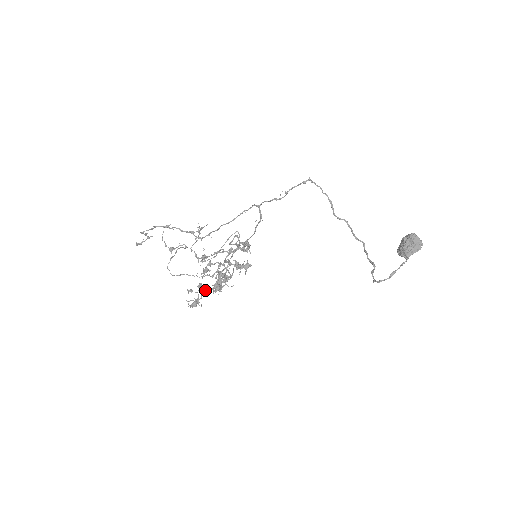
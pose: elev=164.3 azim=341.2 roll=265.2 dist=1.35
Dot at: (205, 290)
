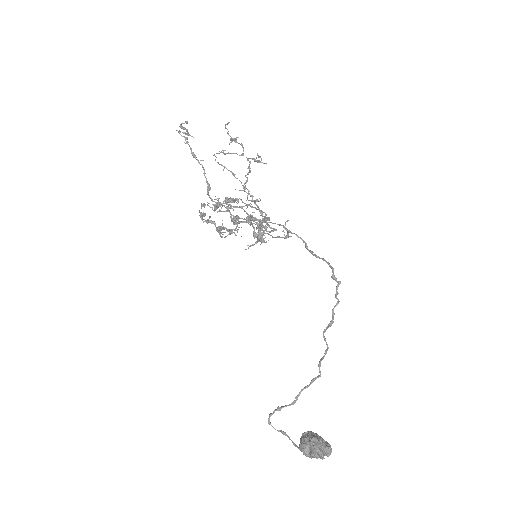
Dot at: (210, 221)
